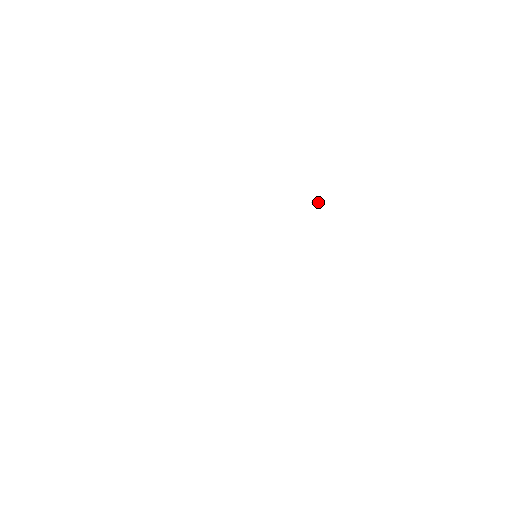
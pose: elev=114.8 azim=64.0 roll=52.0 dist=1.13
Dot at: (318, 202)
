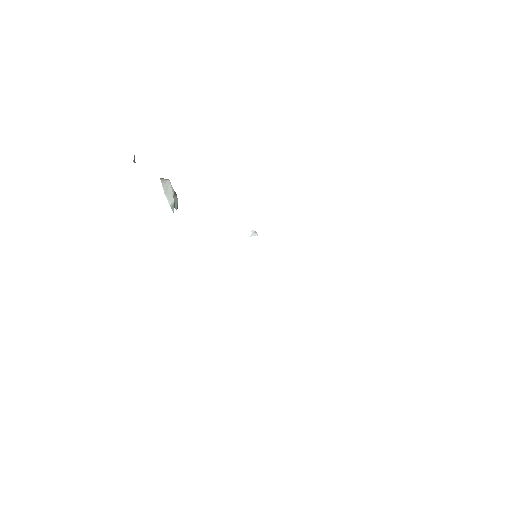
Dot at: (253, 232)
